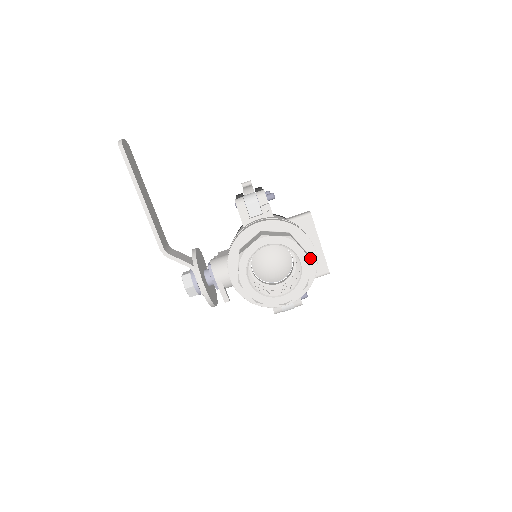
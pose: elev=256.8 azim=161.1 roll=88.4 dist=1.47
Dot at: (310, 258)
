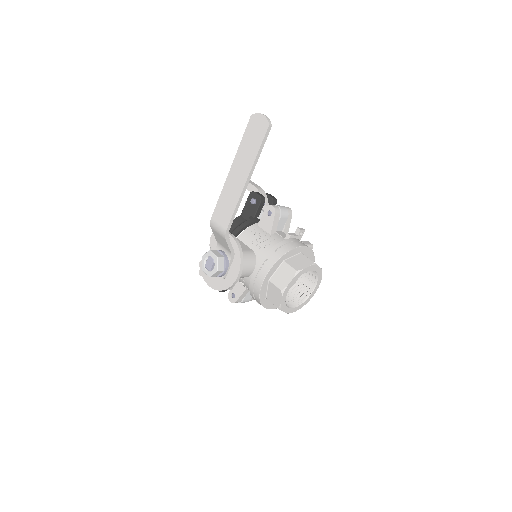
Dot at: occluded
